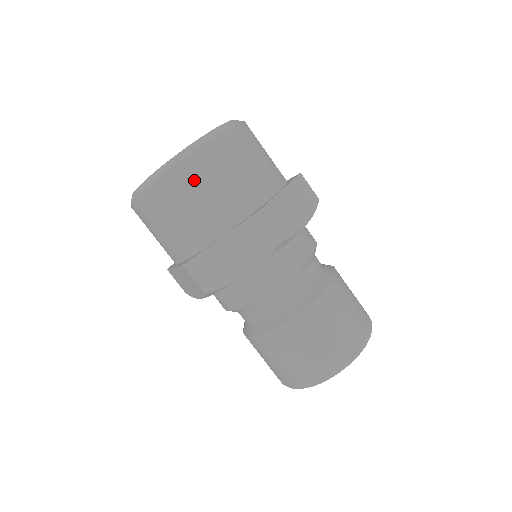
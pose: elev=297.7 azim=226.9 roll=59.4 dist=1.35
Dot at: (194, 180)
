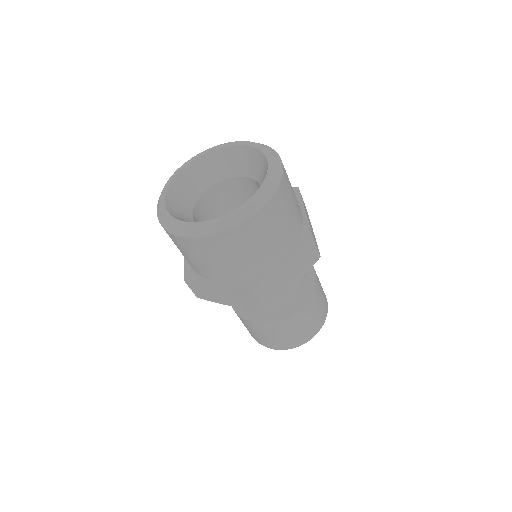
Dot at: (204, 251)
